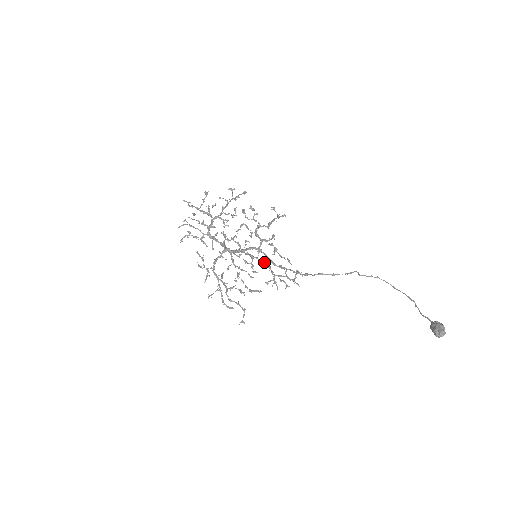
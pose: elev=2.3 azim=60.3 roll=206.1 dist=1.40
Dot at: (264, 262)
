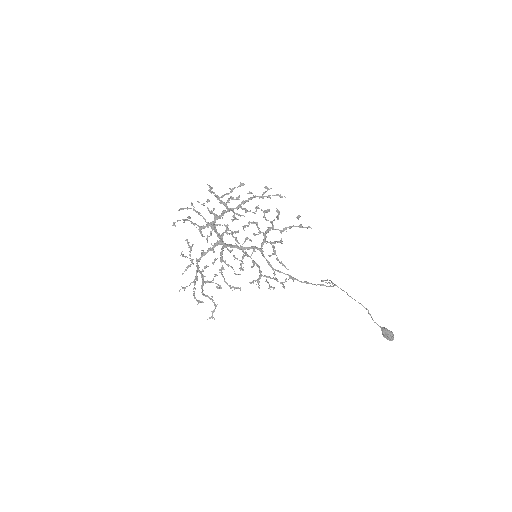
Dot at: (254, 261)
